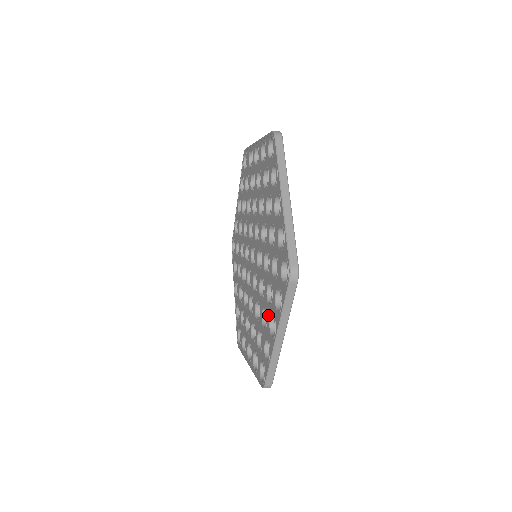
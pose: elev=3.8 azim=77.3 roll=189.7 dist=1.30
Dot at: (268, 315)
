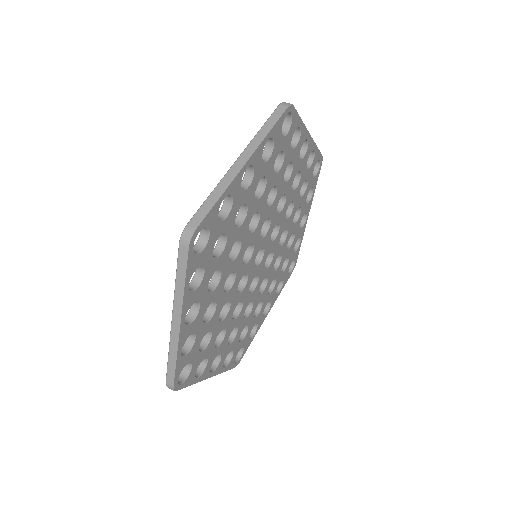
Dot at: occluded
